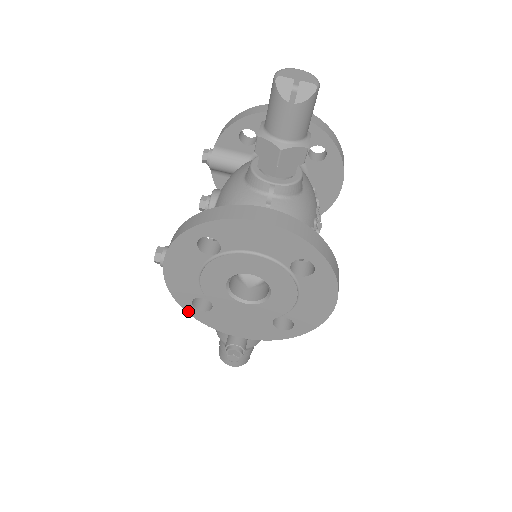
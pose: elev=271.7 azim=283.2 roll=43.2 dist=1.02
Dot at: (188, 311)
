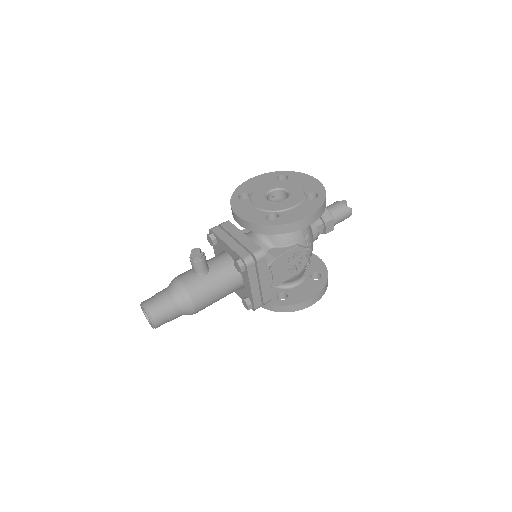
Dot at: (233, 197)
